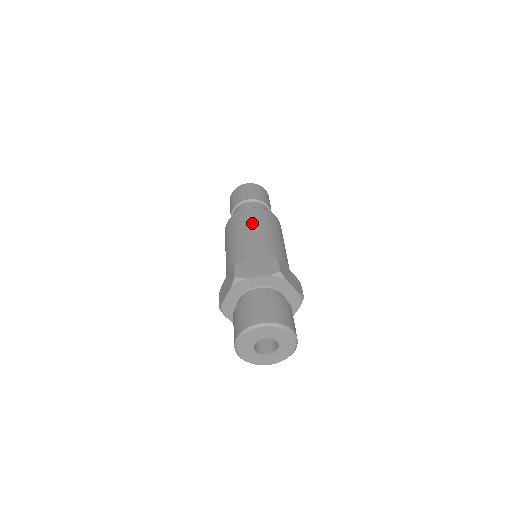
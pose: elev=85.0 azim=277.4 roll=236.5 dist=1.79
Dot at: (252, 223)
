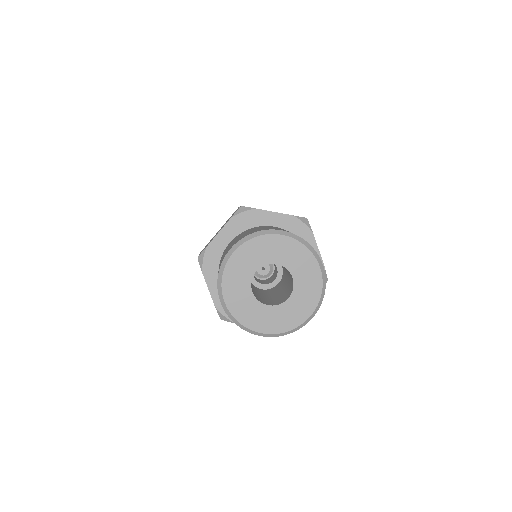
Dot at: occluded
